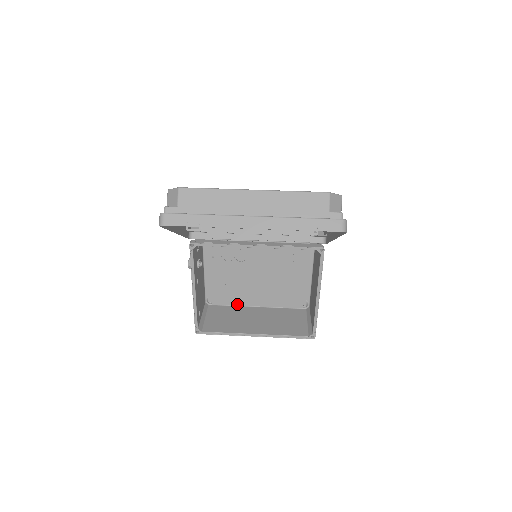
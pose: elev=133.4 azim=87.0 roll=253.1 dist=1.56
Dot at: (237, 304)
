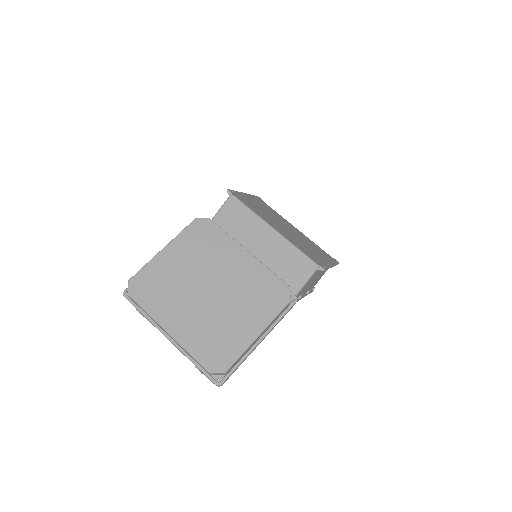
Dot at: occluded
